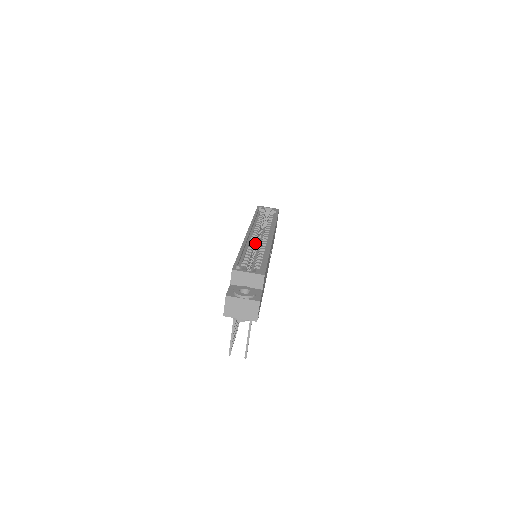
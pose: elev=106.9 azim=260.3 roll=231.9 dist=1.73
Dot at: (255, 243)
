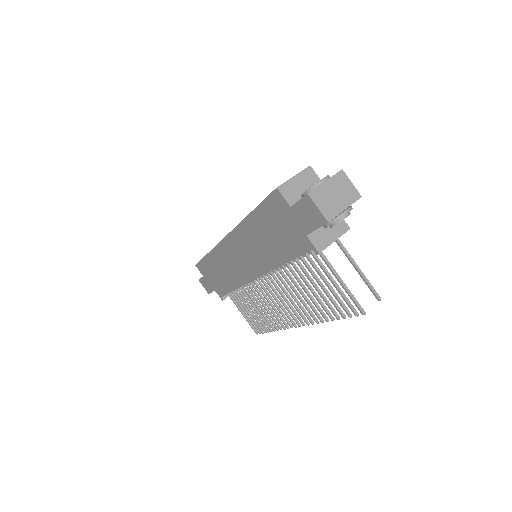
Dot at: occluded
